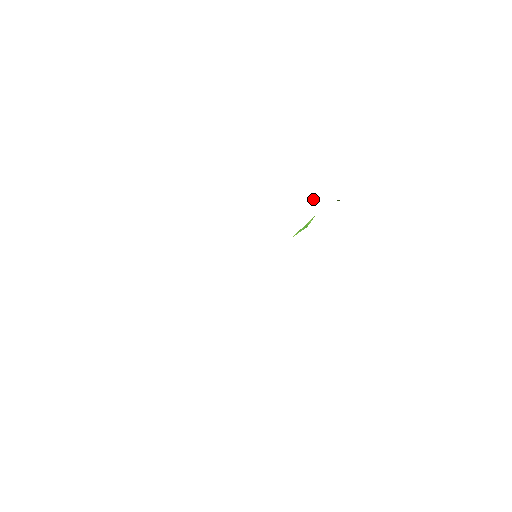
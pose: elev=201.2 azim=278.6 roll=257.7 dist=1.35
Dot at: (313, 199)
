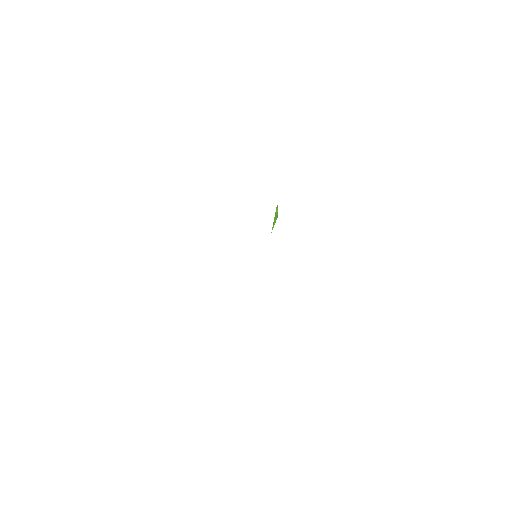
Dot at: occluded
